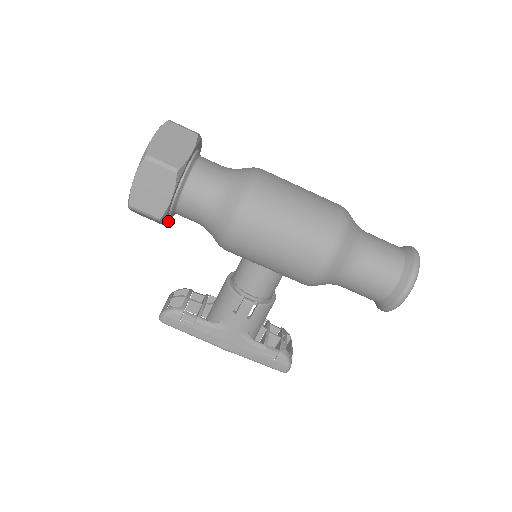
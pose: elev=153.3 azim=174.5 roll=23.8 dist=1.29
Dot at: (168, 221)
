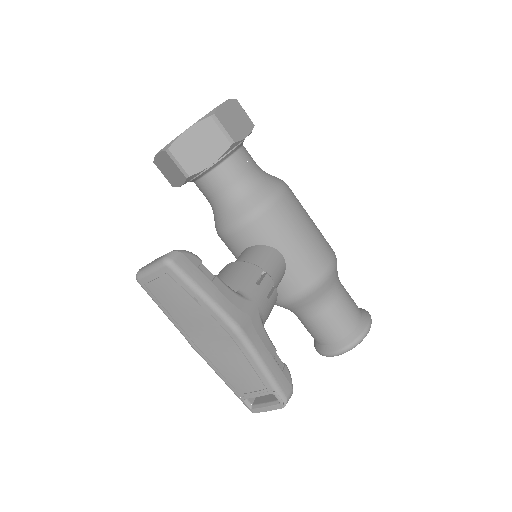
Dot at: (202, 171)
